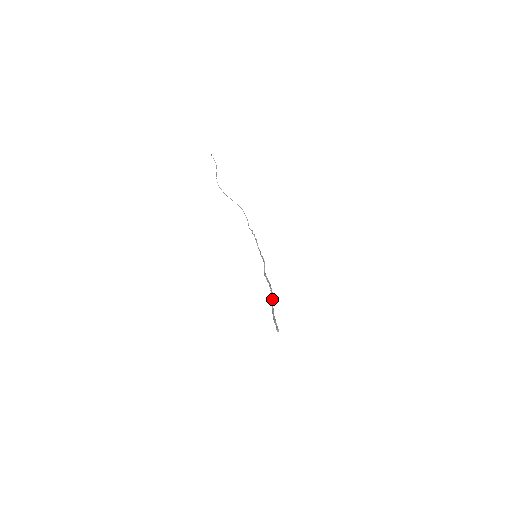
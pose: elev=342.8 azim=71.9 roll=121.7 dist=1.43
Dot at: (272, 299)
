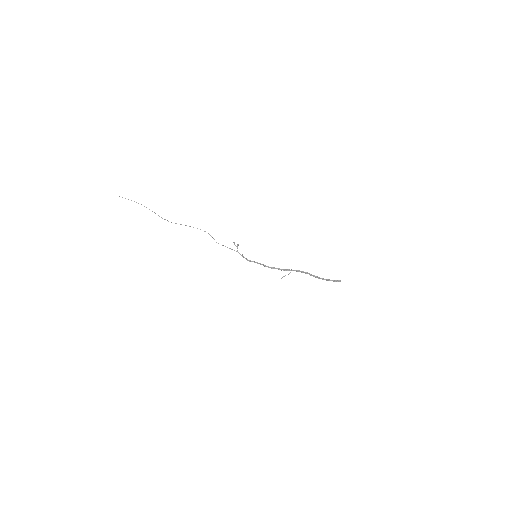
Dot at: (307, 272)
